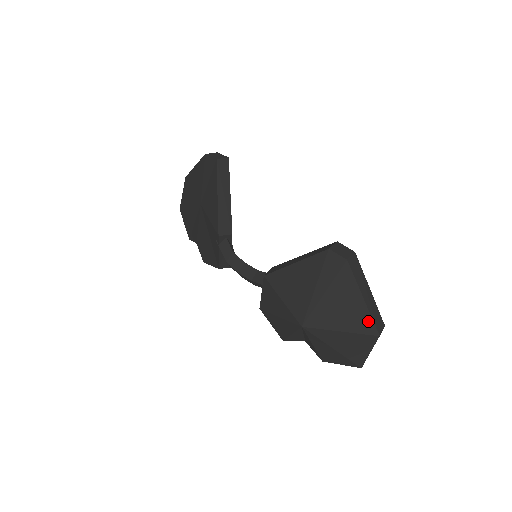
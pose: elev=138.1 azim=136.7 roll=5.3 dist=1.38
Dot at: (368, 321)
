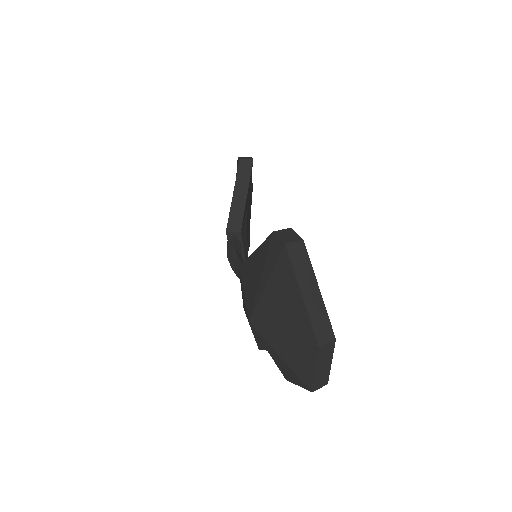
Dot at: (307, 324)
